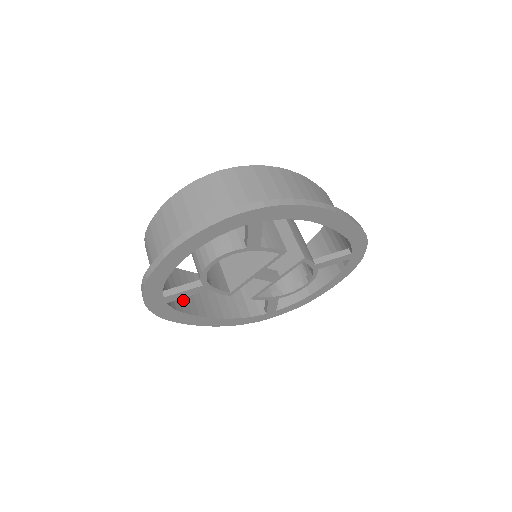
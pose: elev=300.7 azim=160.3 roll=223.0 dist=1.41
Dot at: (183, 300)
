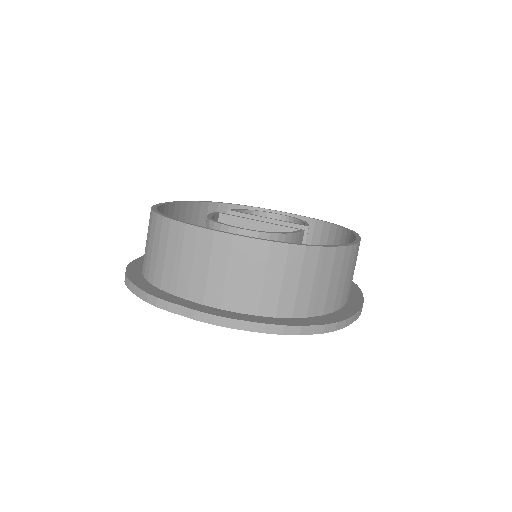
Dot at: occluded
